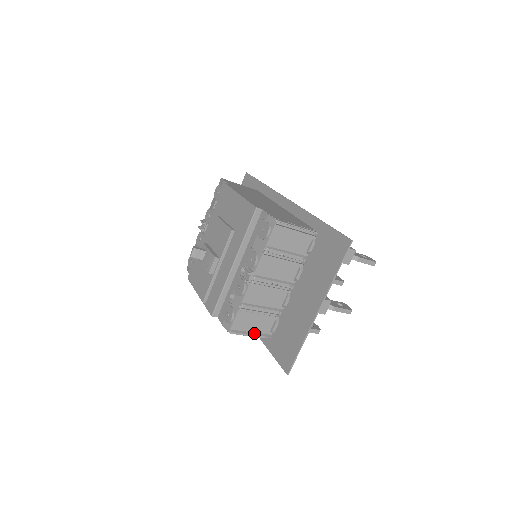
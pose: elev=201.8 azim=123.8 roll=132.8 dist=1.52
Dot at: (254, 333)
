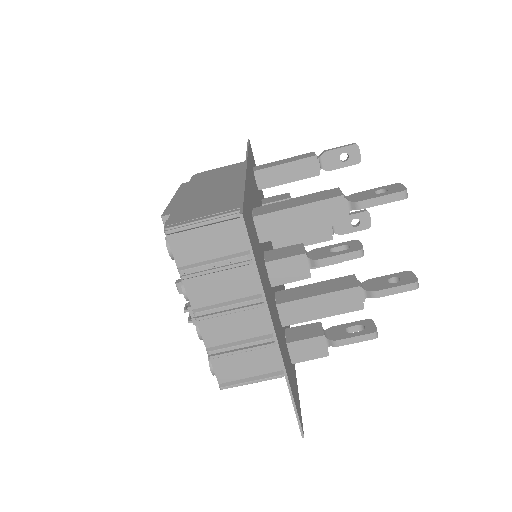
Dot at: (258, 376)
